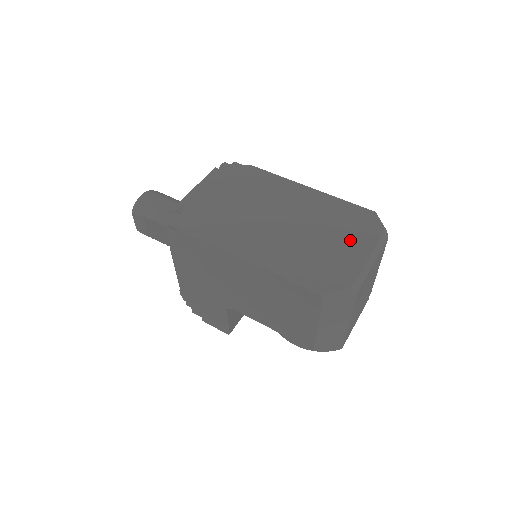
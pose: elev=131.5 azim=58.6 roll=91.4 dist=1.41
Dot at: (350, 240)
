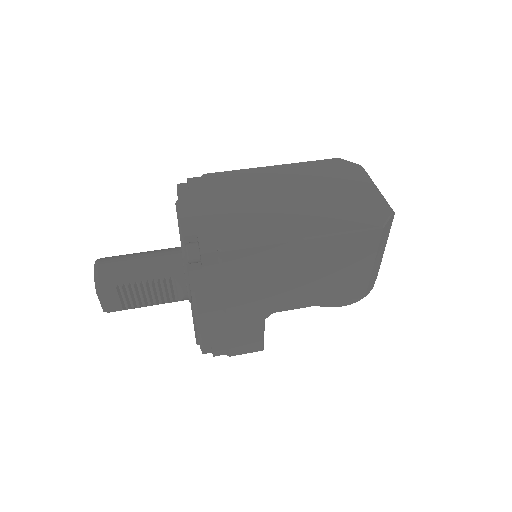
Dot at: (349, 183)
